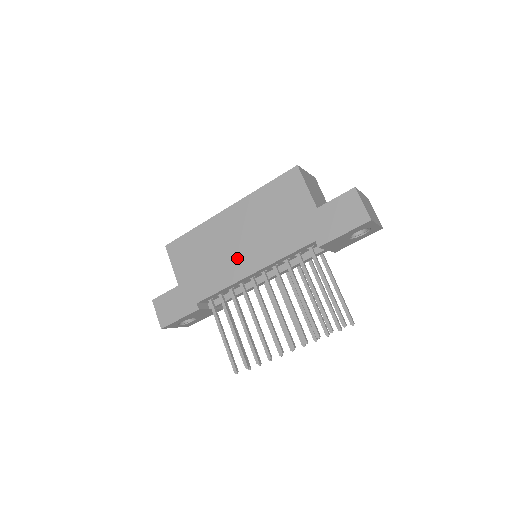
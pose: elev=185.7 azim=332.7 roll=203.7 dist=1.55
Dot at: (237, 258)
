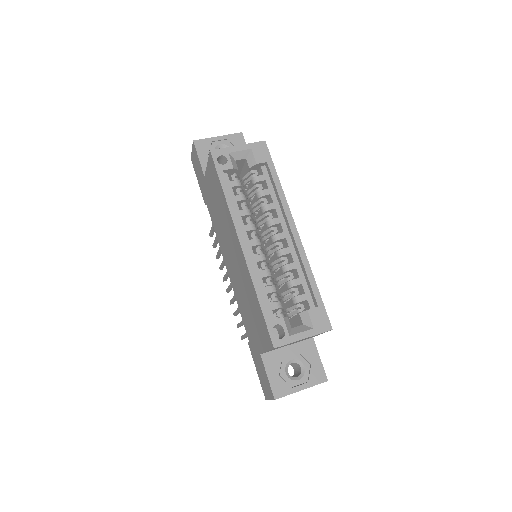
Dot at: (227, 253)
